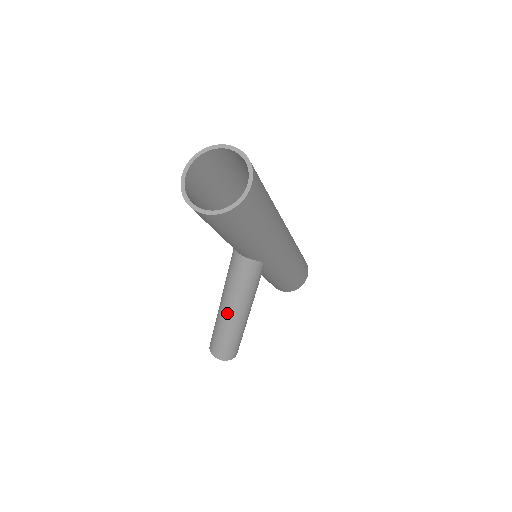
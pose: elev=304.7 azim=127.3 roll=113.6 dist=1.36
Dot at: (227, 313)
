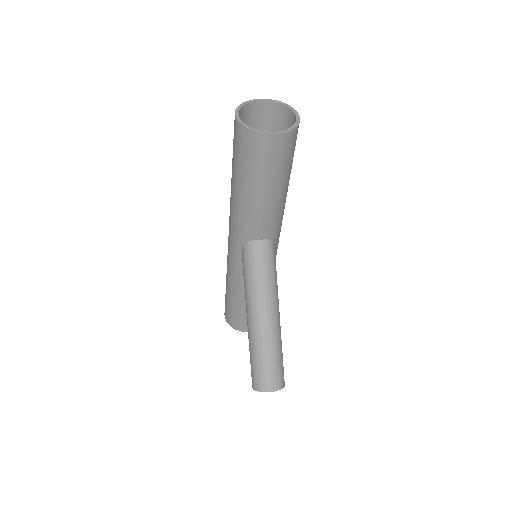
Dot at: (268, 319)
